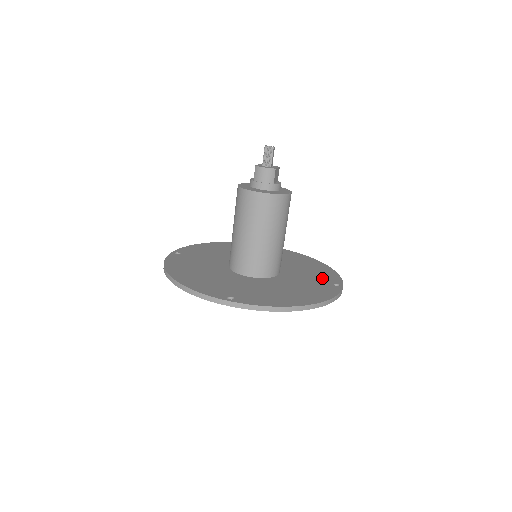
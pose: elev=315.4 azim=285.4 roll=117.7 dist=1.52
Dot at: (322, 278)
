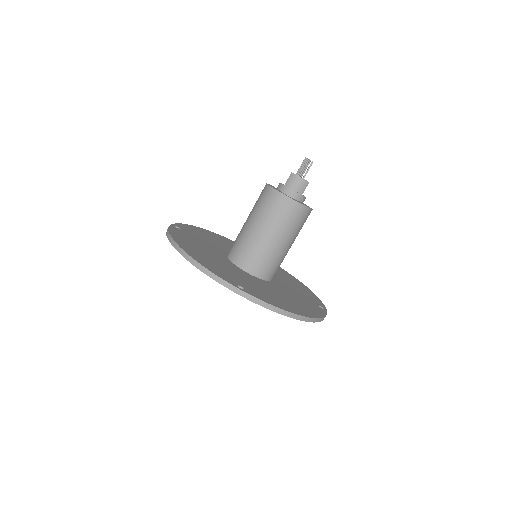
Dot at: (308, 297)
